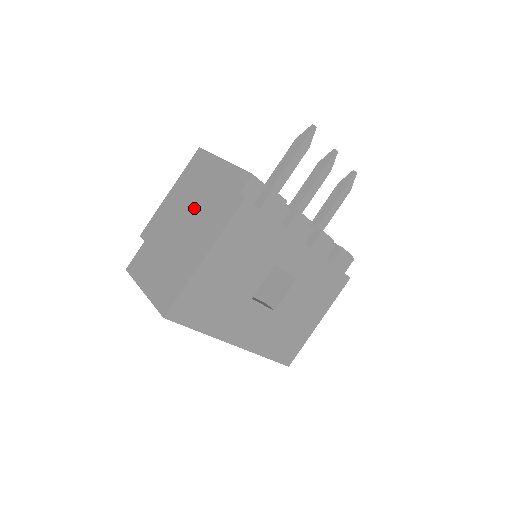
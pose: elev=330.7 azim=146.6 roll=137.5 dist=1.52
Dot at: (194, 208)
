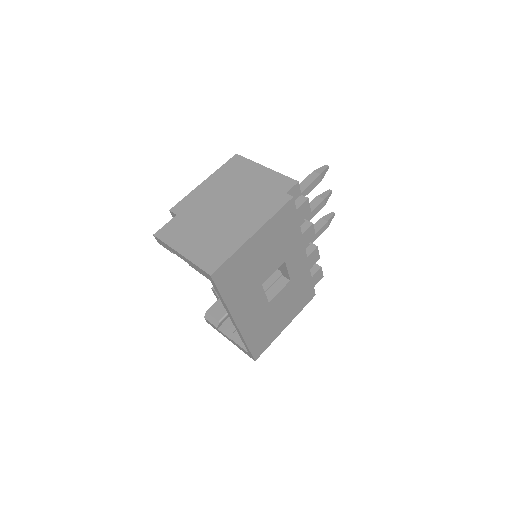
Dot at: (237, 197)
